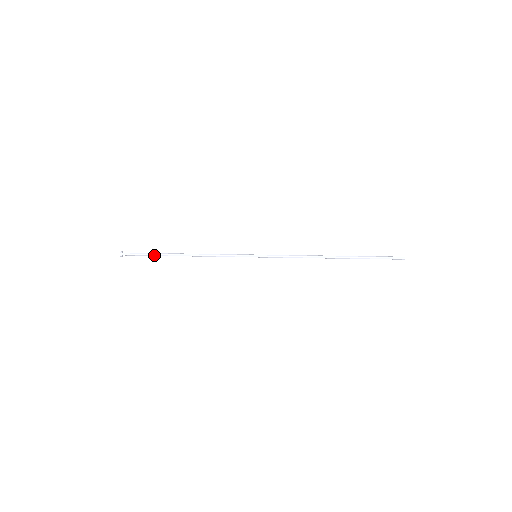
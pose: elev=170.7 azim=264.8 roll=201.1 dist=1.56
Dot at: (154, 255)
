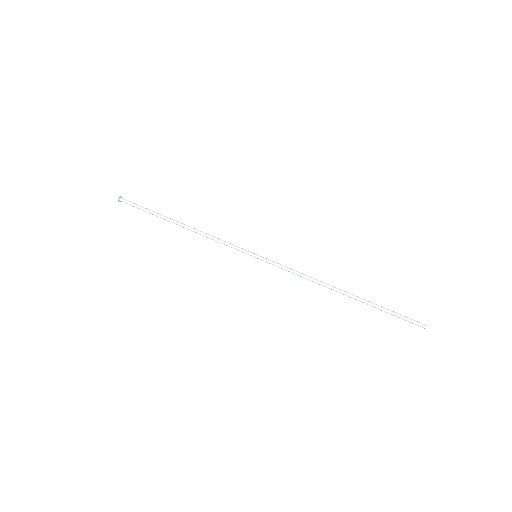
Dot at: (151, 213)
